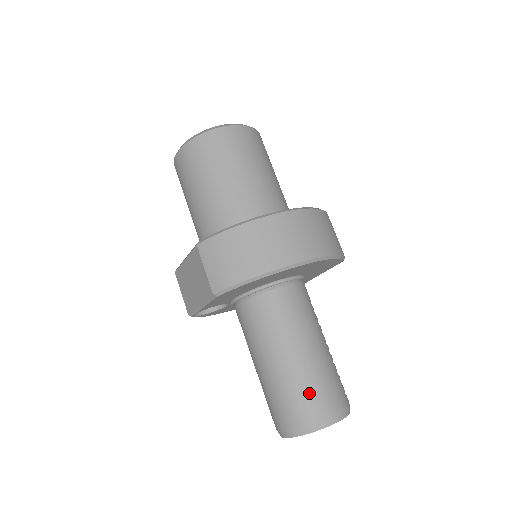
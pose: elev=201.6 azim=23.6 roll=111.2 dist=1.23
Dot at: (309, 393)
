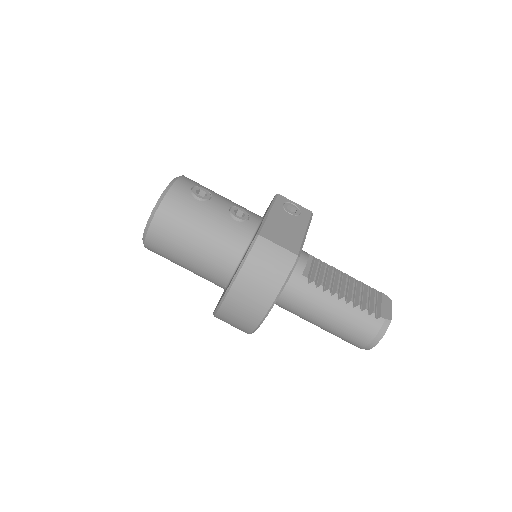
Dot at: (346, 339)
